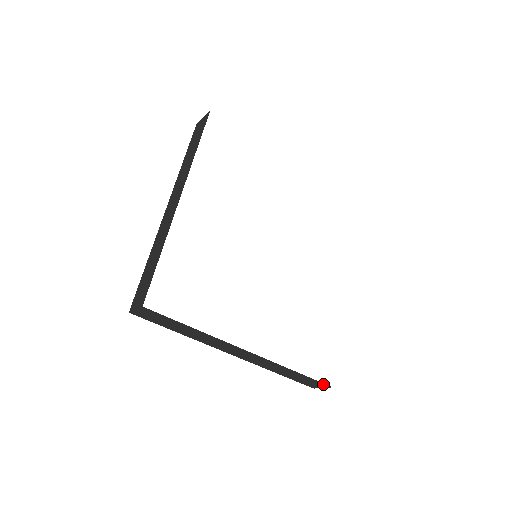
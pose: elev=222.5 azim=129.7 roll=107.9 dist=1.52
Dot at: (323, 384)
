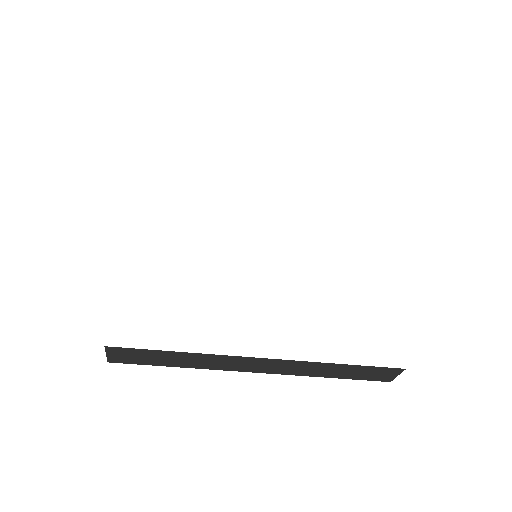
Dot at: (390, 369)
